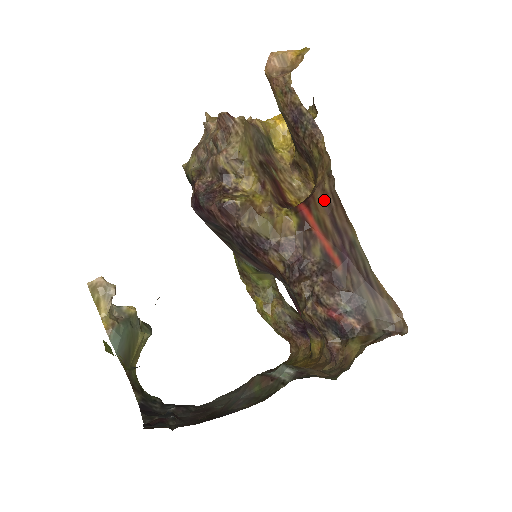
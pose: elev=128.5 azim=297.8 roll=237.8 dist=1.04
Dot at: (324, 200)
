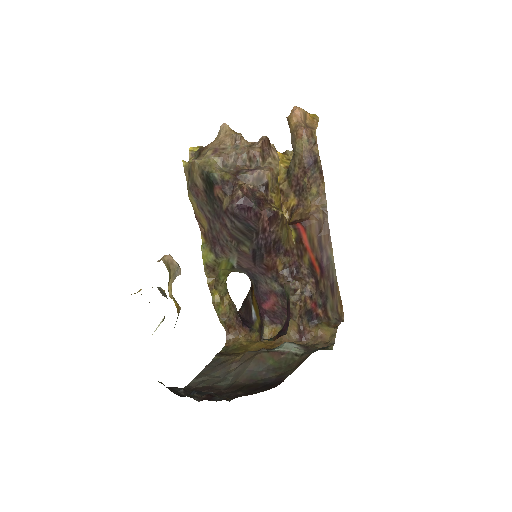
Dot at: (317, 225)
